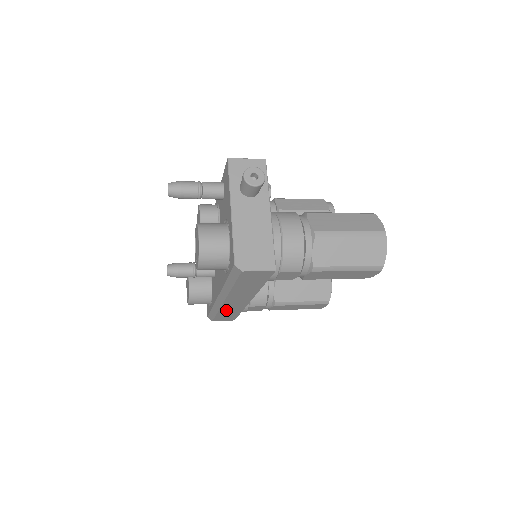
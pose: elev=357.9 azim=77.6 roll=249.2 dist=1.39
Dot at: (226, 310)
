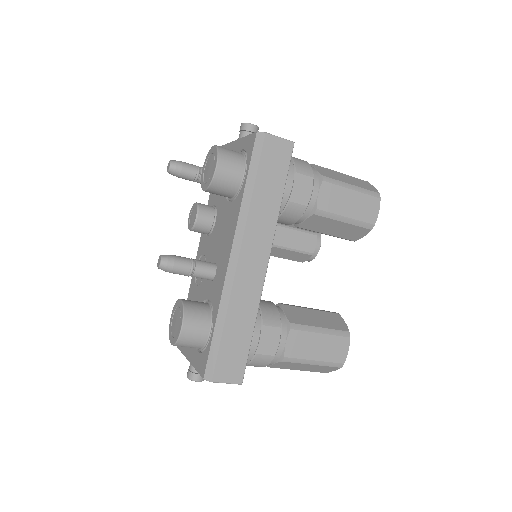
Dot at: (236, 310)
